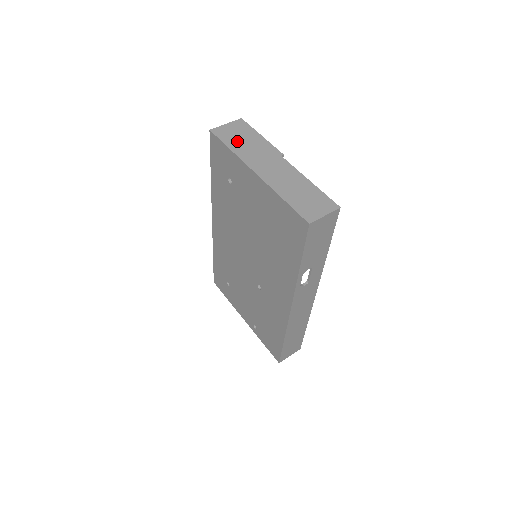
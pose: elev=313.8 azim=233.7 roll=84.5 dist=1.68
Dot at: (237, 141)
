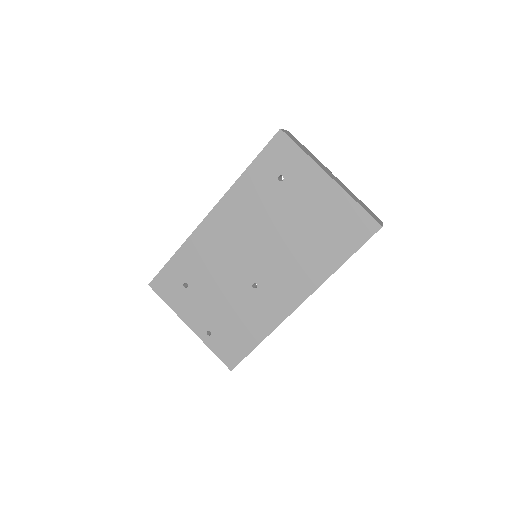
Dot at: (302, 147)
